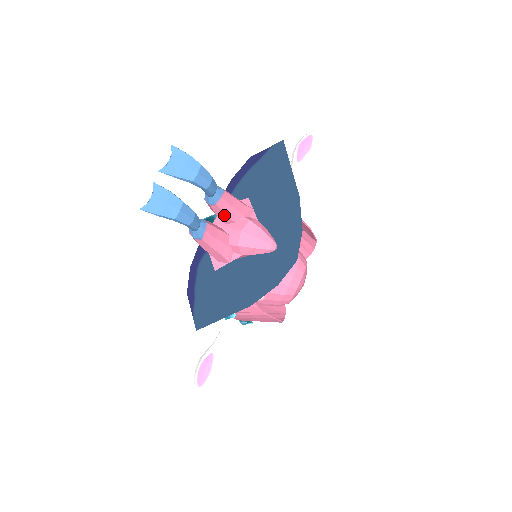
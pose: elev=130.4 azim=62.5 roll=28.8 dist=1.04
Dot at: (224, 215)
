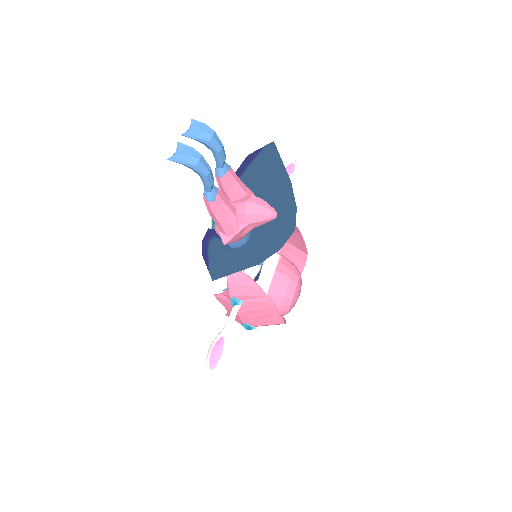
Dot at: (231, 190)
